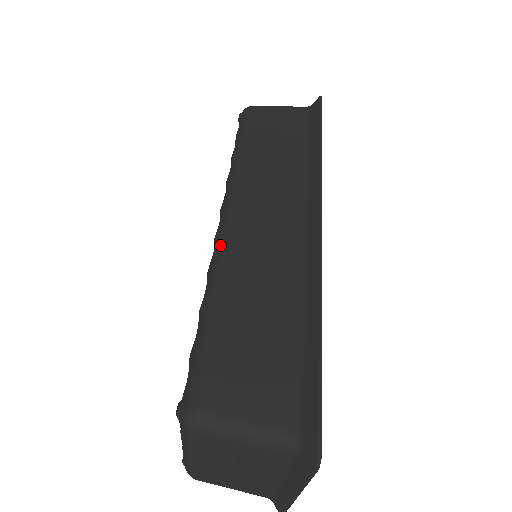
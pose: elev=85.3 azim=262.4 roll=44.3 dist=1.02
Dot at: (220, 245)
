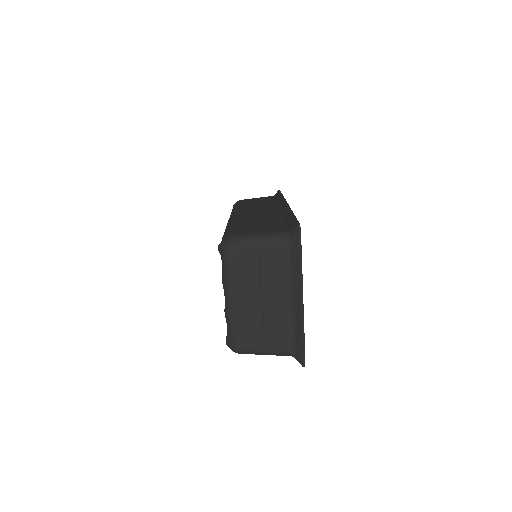
Dot at: occluded
